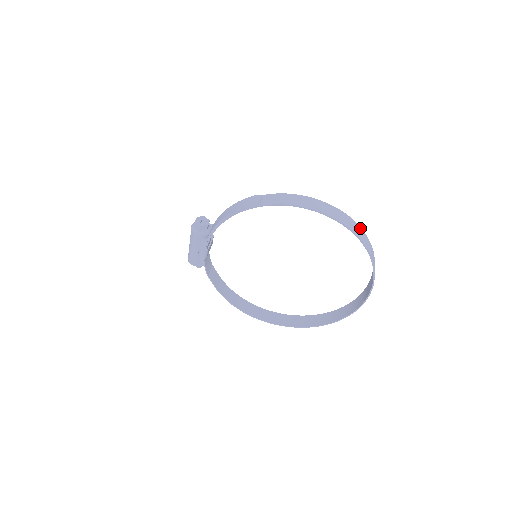
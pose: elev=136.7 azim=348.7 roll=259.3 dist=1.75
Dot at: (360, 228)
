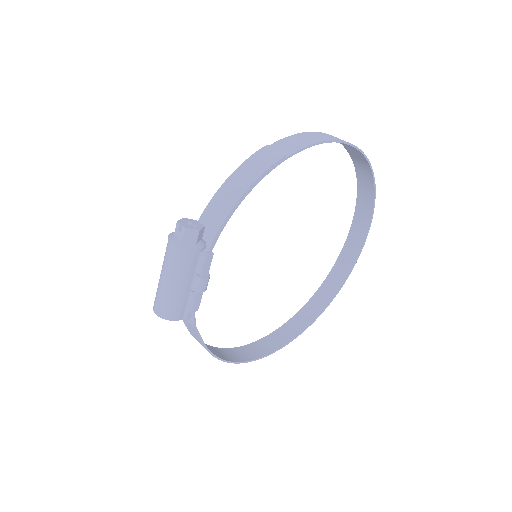
Dot at: (356, 163)
